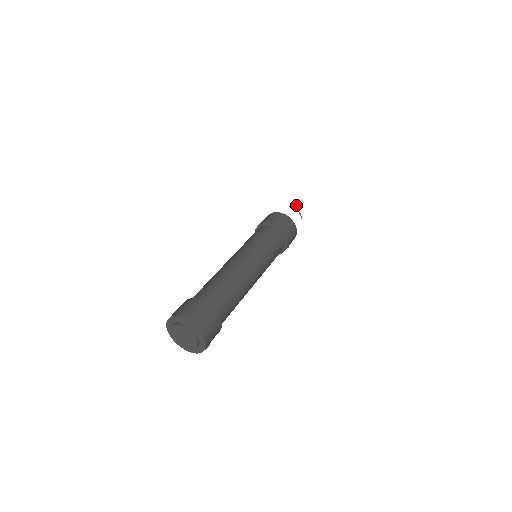
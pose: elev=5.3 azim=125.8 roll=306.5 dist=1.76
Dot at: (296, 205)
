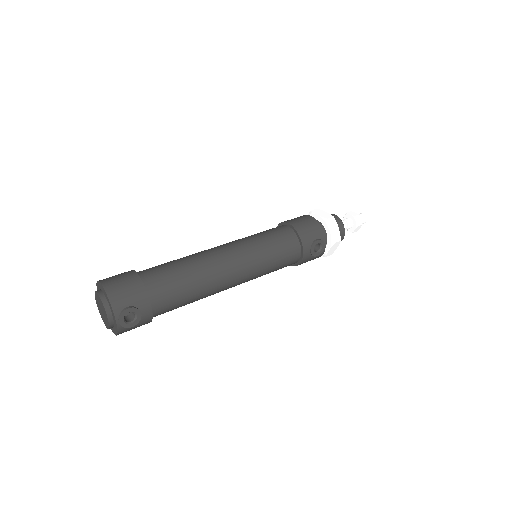
Dot at: occluded
